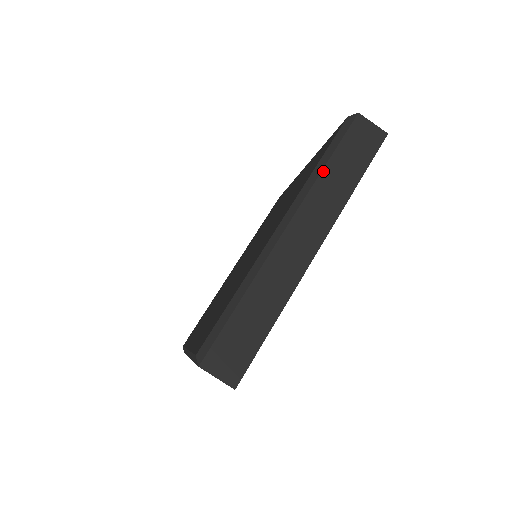
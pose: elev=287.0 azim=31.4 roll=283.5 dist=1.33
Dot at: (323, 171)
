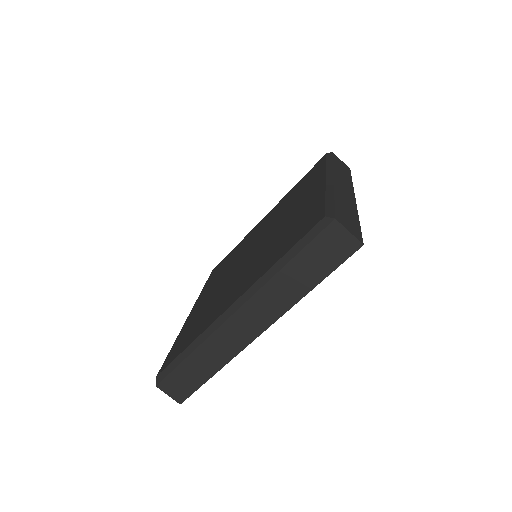
Dot at: (280, 272)
